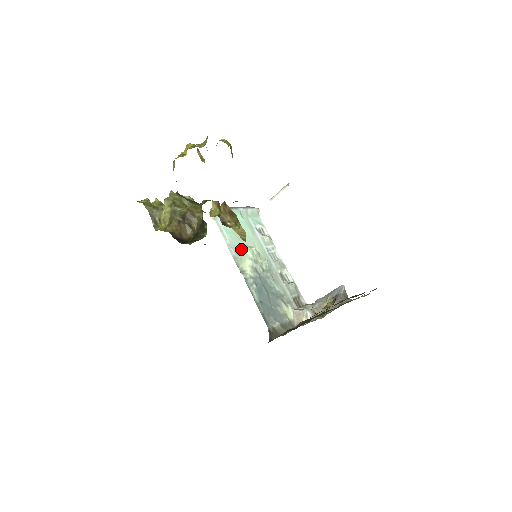
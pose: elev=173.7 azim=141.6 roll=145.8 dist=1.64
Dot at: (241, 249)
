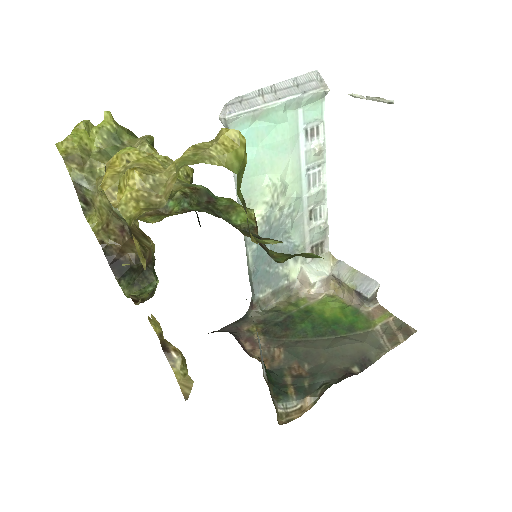
Dot at: (256, 186)
